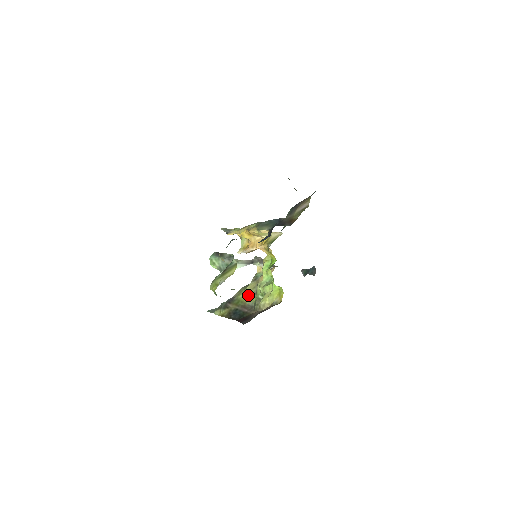
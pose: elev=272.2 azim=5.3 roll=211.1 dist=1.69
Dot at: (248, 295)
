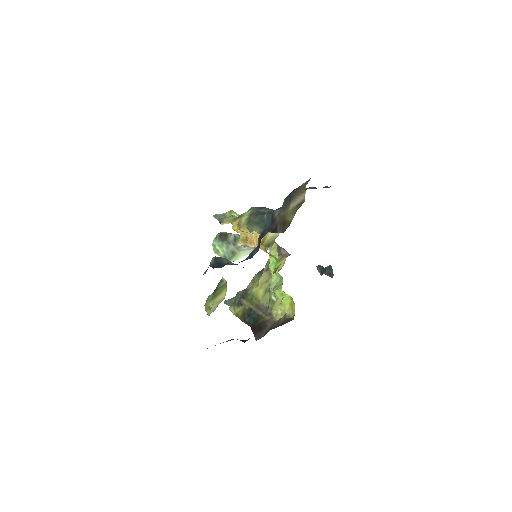
Dot at: (261, 291)
